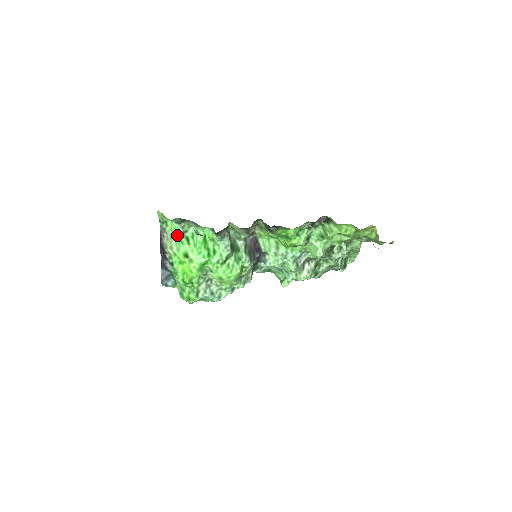
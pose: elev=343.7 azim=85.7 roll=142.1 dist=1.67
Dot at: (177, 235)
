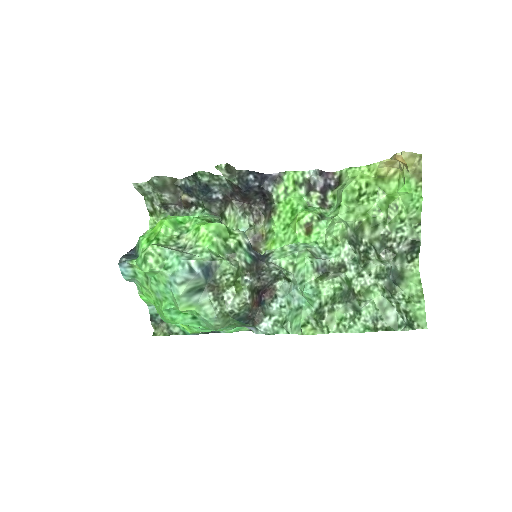
Dot at: occluded
